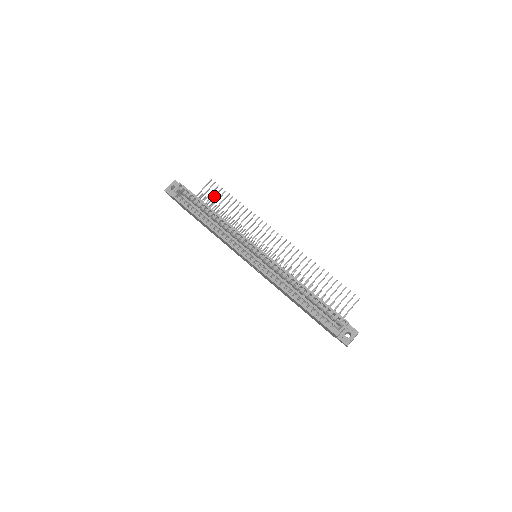
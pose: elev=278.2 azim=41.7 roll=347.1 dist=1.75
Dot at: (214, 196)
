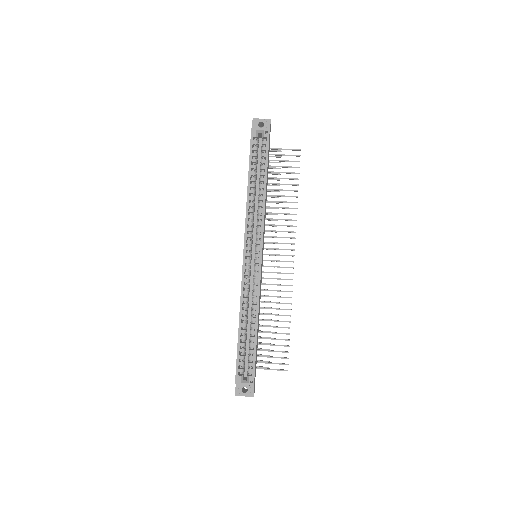
Dot at: (286, 166)
